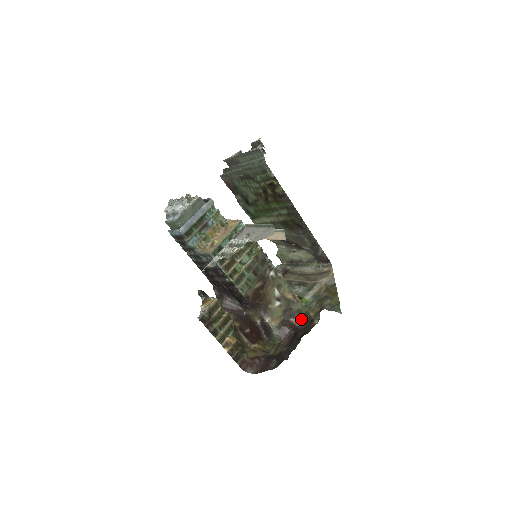
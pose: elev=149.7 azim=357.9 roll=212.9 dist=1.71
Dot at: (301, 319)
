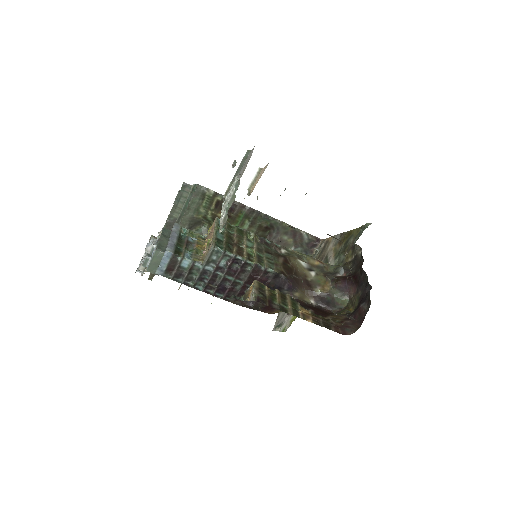
Dot at: (345, 268)
